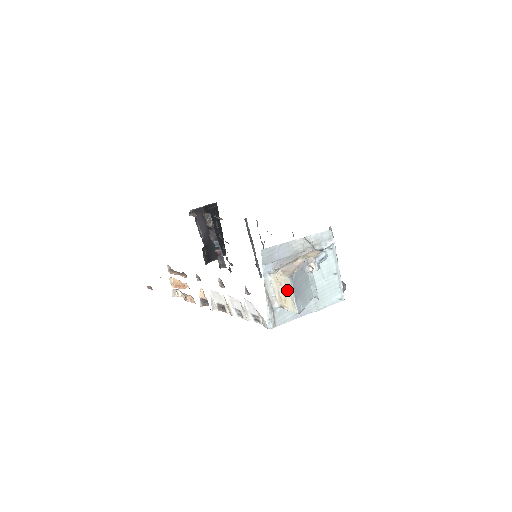
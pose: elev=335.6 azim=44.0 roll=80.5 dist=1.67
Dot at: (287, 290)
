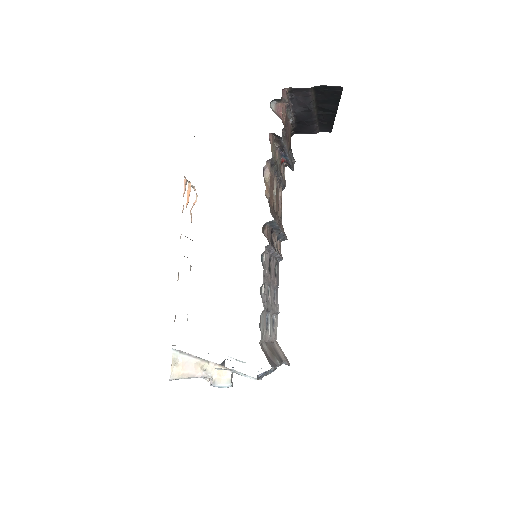
Dot at: occluded
